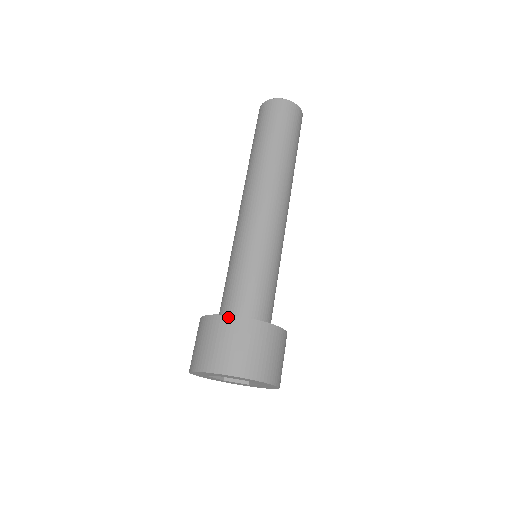
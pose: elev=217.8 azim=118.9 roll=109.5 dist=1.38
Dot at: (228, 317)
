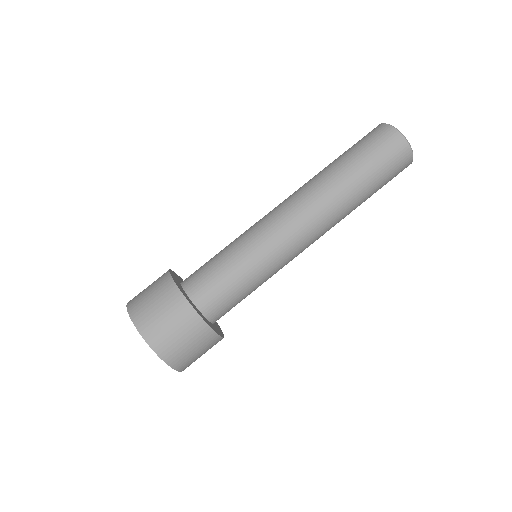
Dot at: (202, 321)
